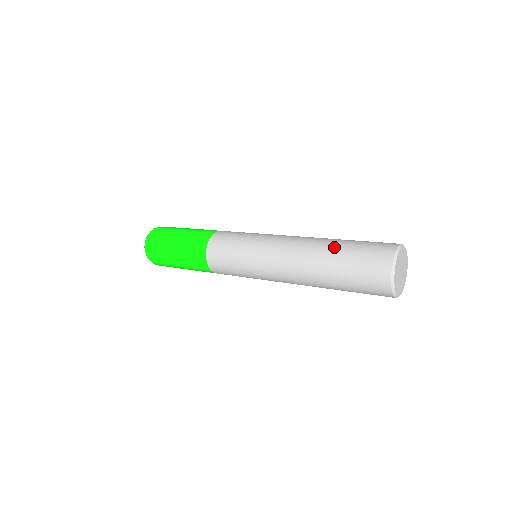
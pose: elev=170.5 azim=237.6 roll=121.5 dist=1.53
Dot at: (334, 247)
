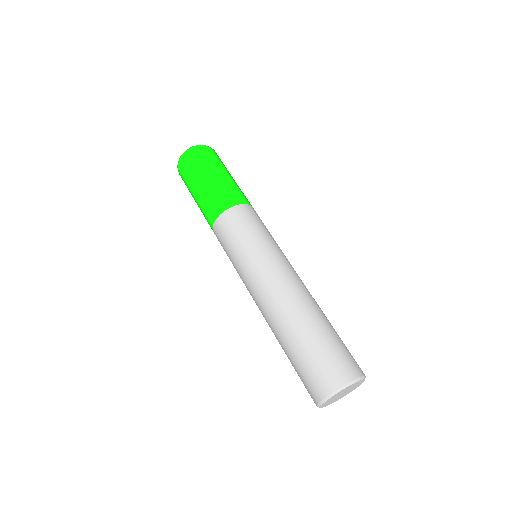
Dot at: (292, 337)
